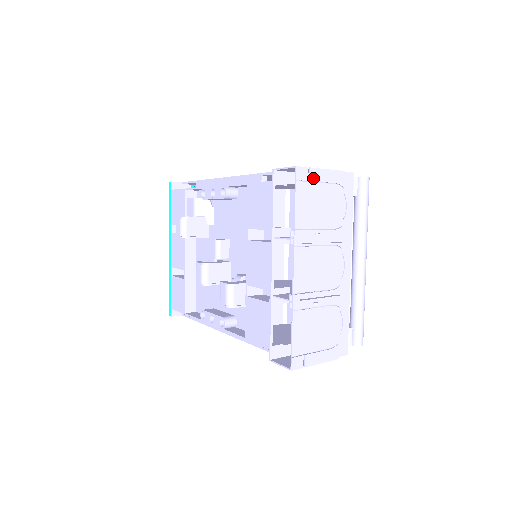
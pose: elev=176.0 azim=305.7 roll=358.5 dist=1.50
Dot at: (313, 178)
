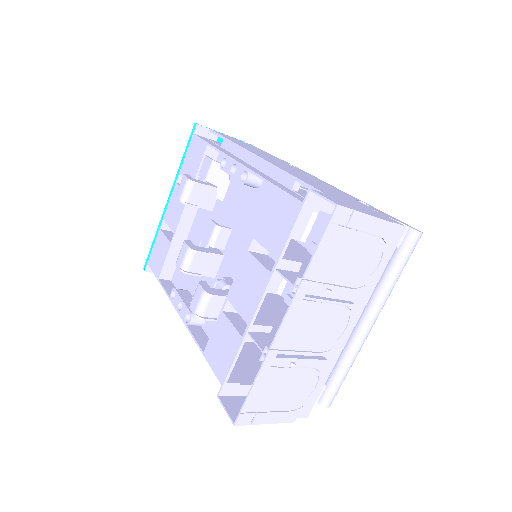
Dot at: (353, 224)
